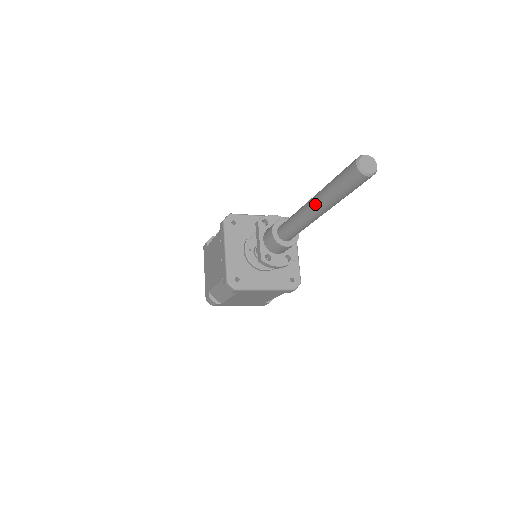
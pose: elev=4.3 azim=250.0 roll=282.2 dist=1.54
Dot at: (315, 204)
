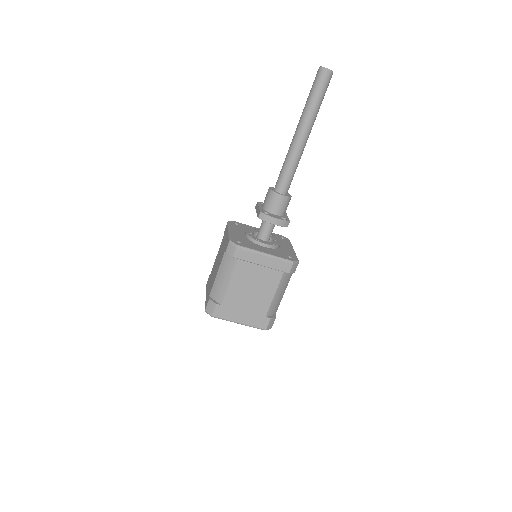
Dot at: (298, 126)
